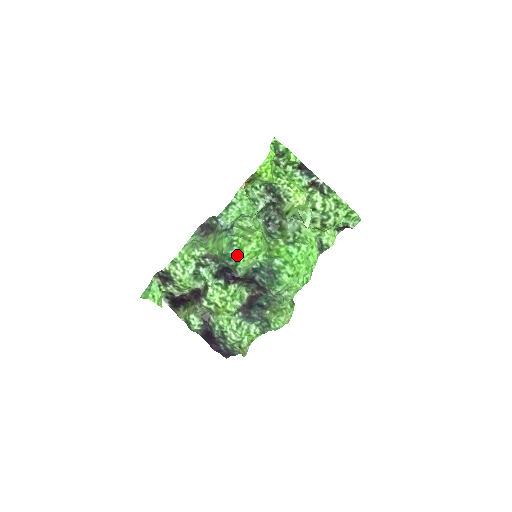
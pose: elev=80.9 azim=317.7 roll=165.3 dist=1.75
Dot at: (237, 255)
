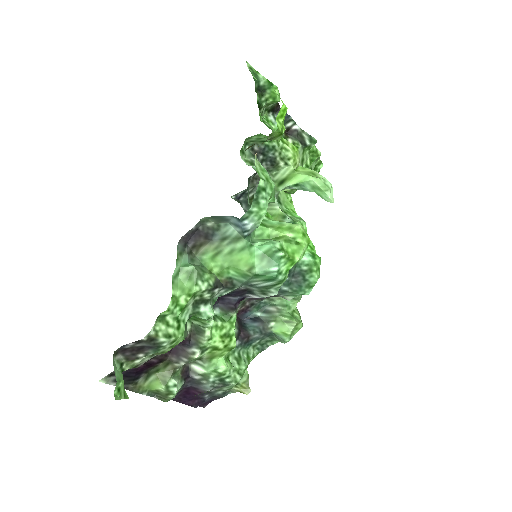
Dot at: (283, 270)
